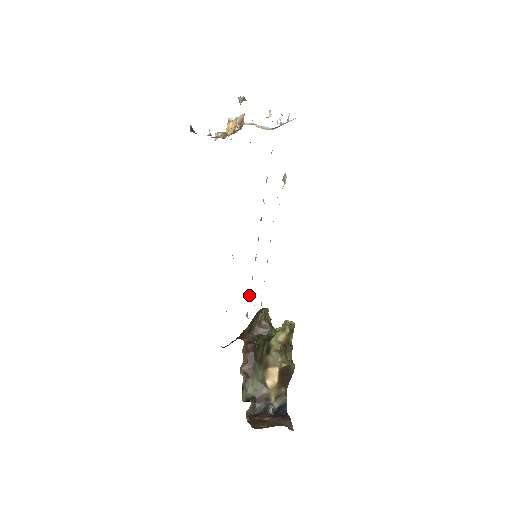
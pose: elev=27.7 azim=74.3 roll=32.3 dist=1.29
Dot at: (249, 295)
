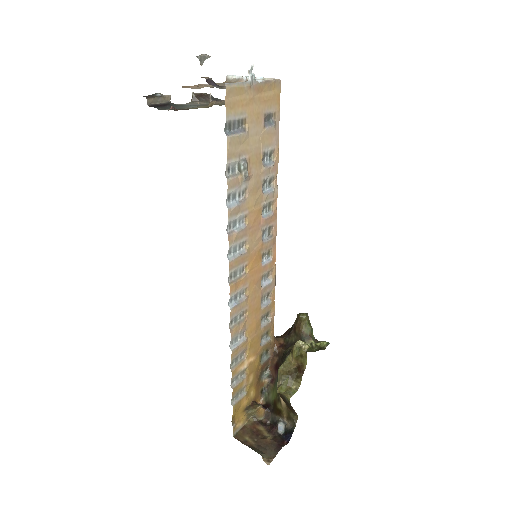
Dot at: (270, 296)
